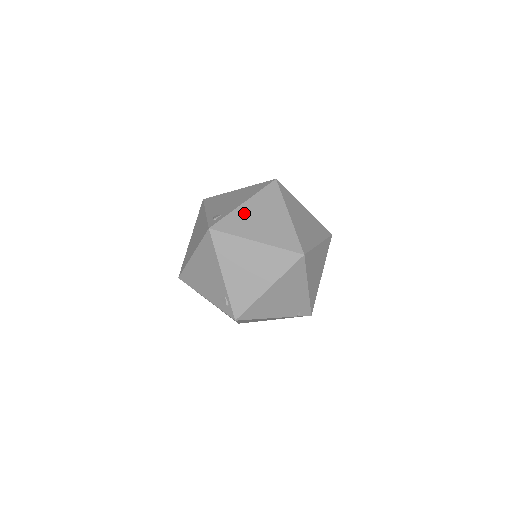
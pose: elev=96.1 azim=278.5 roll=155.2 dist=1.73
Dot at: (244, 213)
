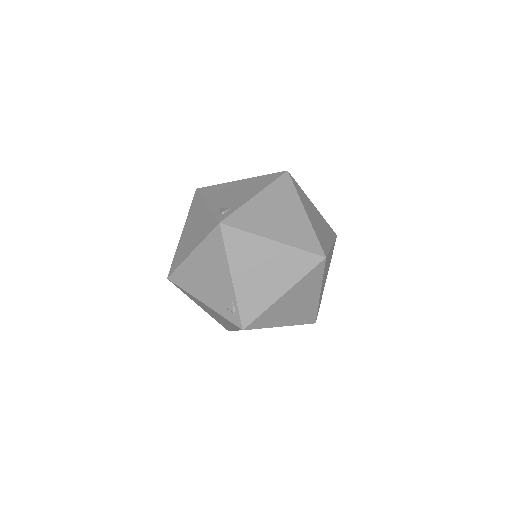
Dot at: (257, 207)
